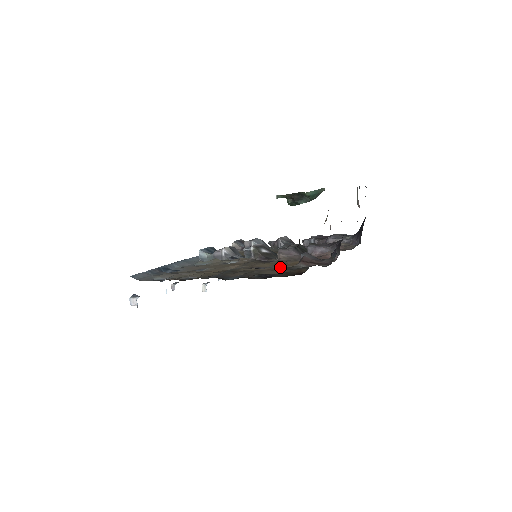
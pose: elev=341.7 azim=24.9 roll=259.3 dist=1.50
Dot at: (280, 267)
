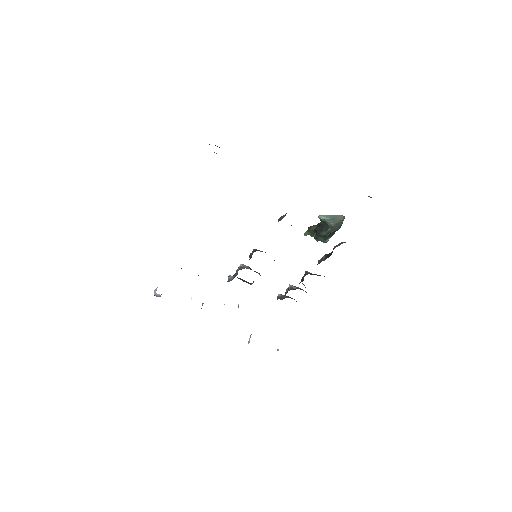
Dot at: occluded
